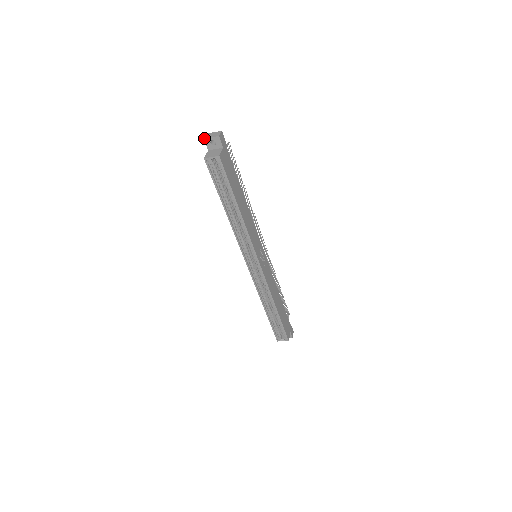
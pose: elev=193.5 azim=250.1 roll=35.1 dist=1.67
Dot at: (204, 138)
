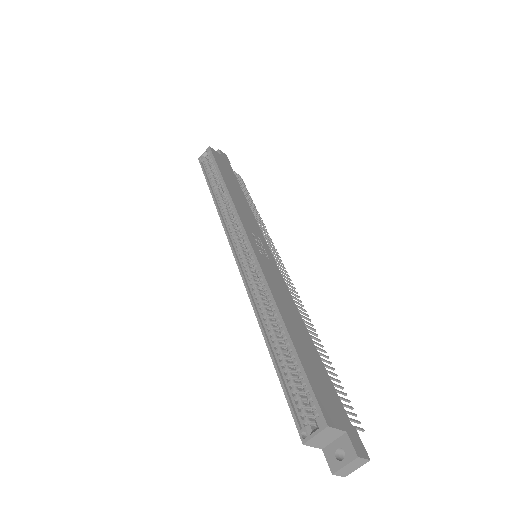
Dot at: occluded
